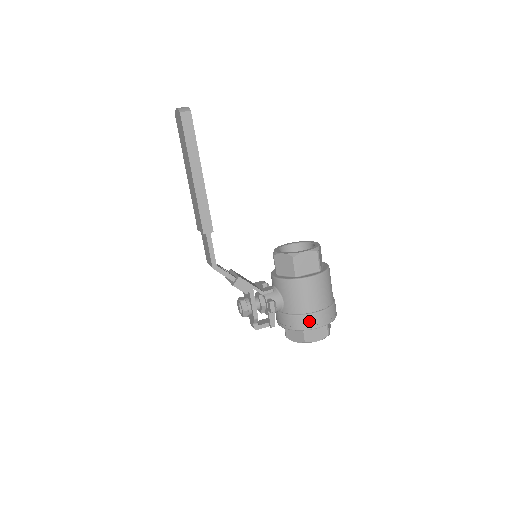
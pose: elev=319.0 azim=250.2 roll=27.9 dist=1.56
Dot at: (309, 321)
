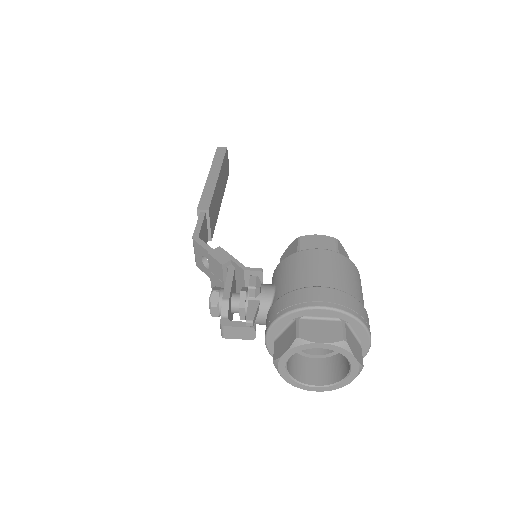
Dot at: (305, 296)
